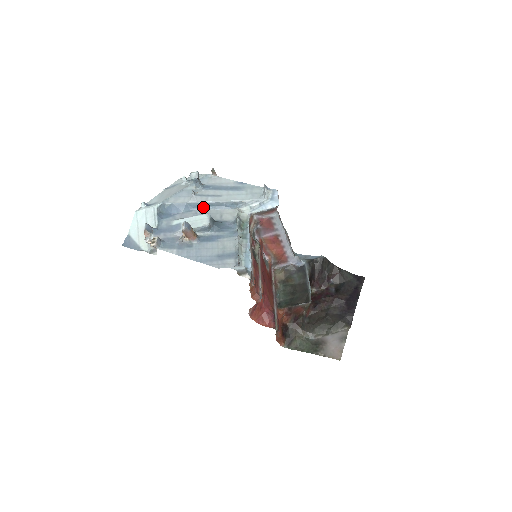
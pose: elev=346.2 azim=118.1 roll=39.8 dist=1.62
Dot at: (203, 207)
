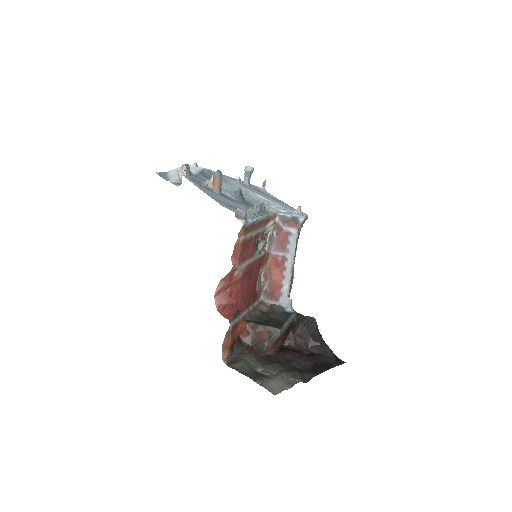
Dot at: occluded
